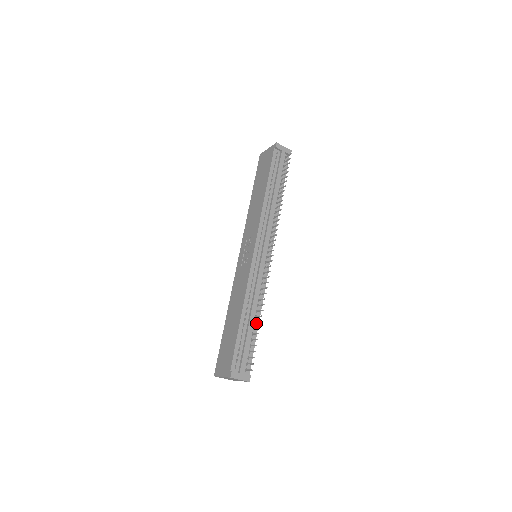
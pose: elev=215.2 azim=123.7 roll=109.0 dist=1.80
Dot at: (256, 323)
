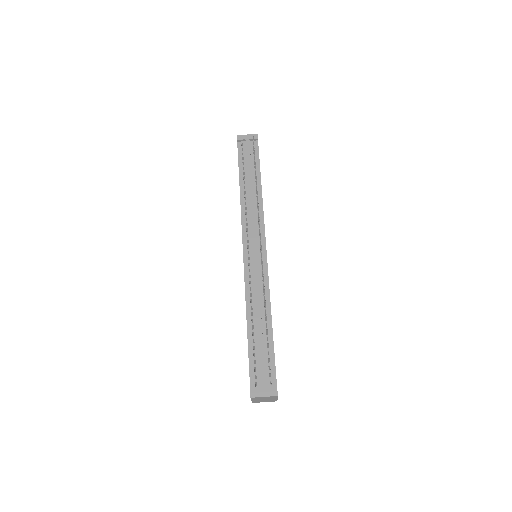
Dot at: (268, 326)
